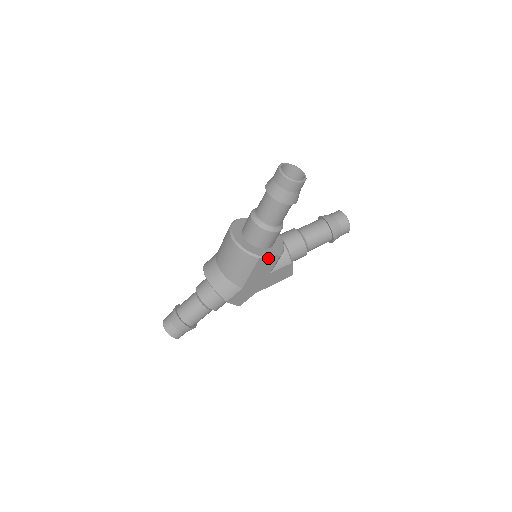
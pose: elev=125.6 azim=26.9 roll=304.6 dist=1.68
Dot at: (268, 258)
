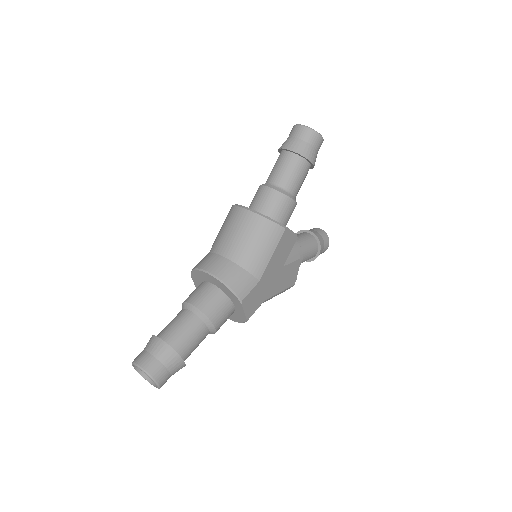
Dot at: (290, 234)
